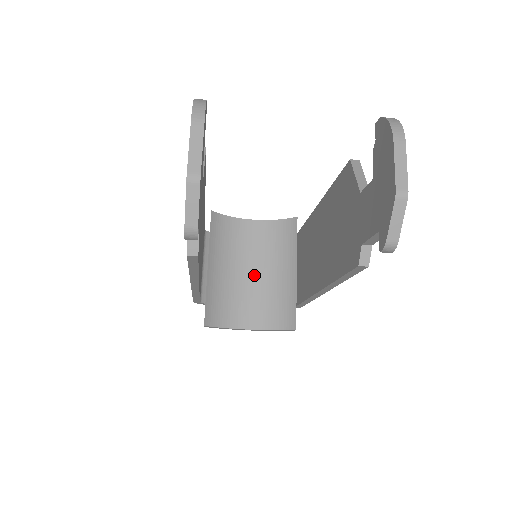
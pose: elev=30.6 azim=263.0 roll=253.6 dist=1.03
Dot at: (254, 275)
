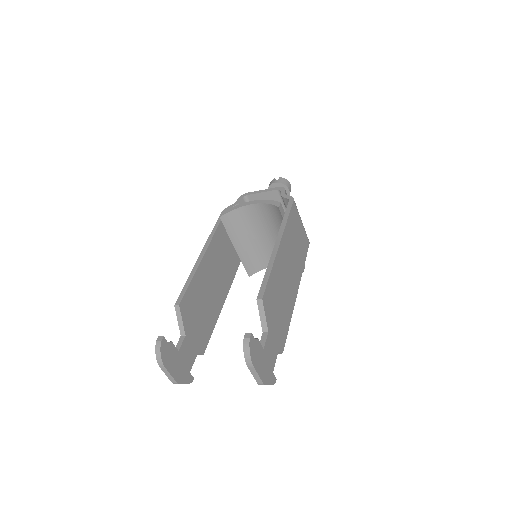
Dot at: (268, 237)
